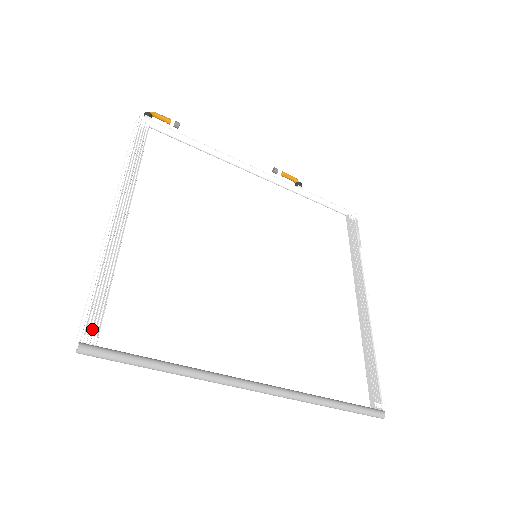
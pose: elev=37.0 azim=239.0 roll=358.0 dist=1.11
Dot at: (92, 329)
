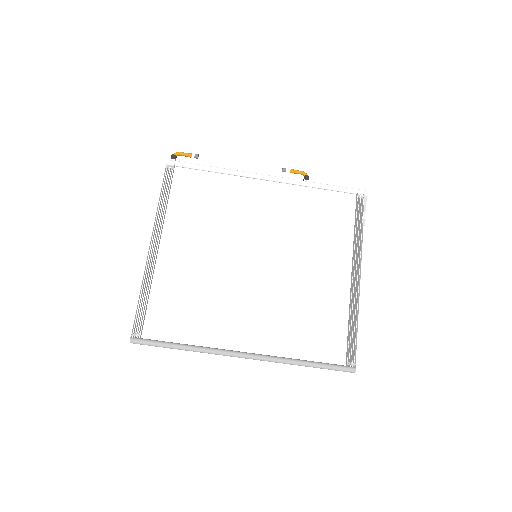
Dot at: (138, 328)
